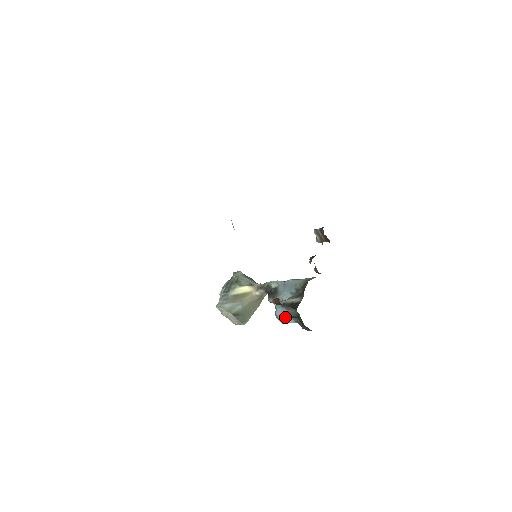
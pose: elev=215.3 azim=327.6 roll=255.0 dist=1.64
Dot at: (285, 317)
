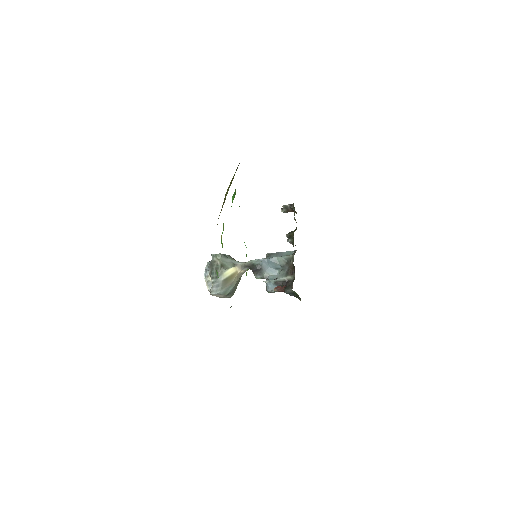
Dot at: occluded
